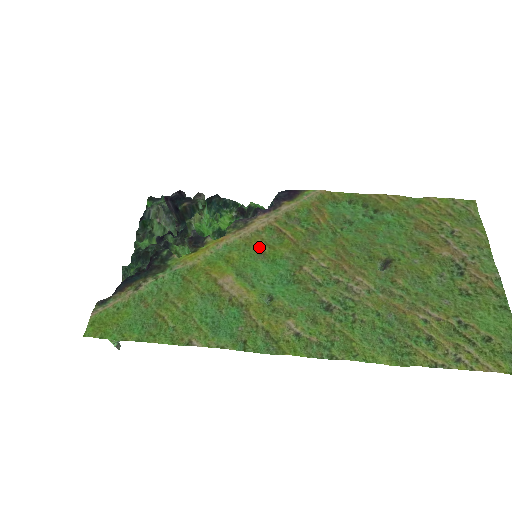
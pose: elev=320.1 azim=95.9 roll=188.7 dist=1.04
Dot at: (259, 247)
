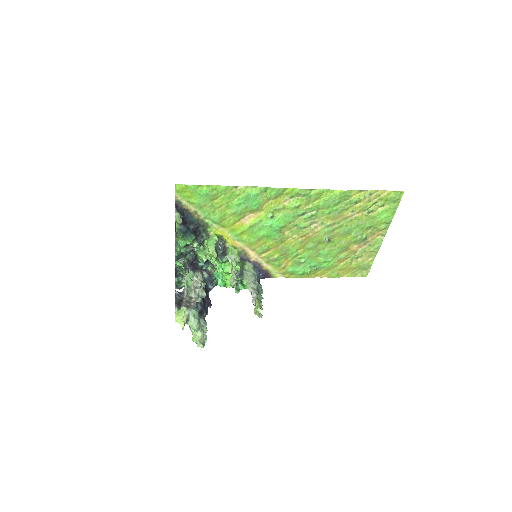
Dot at: (257, 243)
